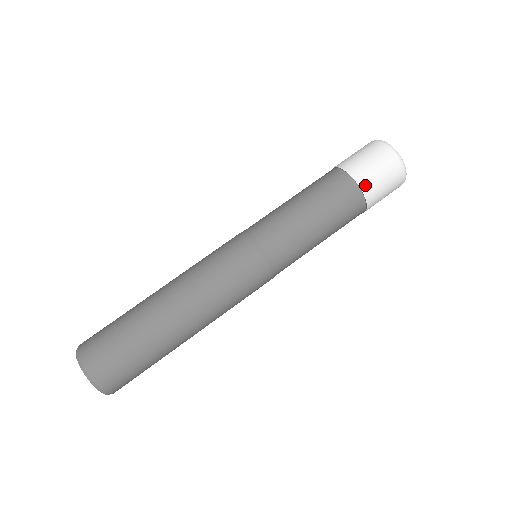
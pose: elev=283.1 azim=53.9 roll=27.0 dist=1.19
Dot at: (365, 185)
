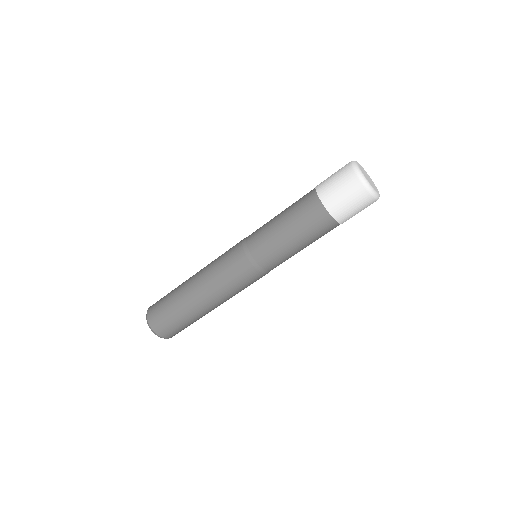
Dot at: (330, 206)
